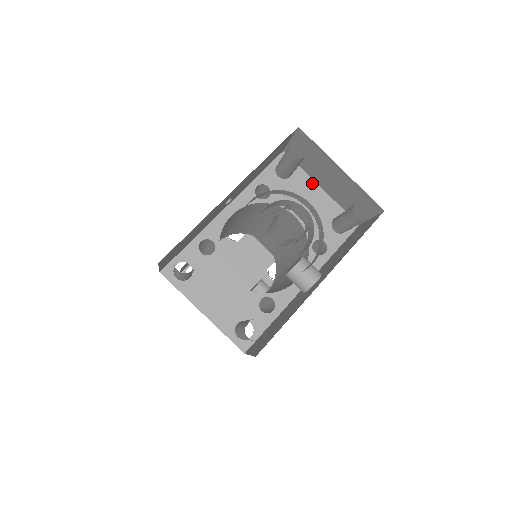
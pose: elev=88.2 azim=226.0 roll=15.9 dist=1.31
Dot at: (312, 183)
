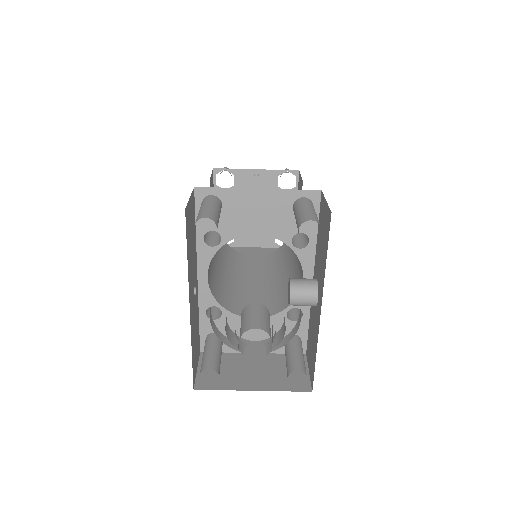
Dot at: (246, 192)
